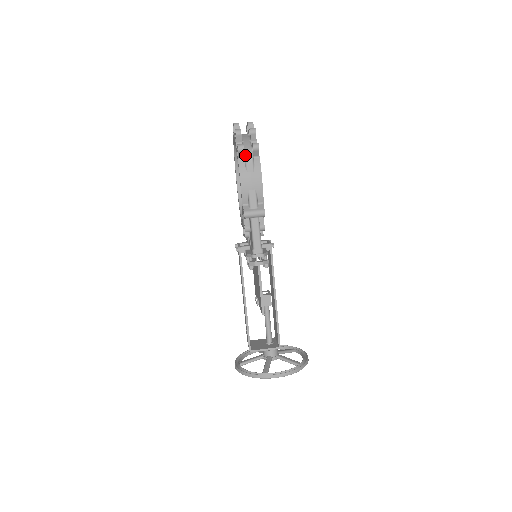
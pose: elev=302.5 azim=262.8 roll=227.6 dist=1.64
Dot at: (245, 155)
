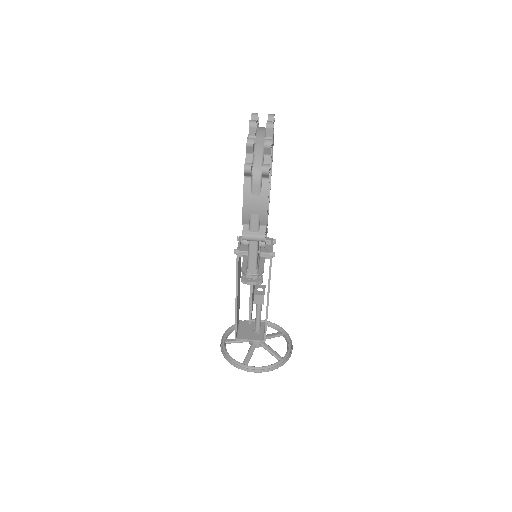
Dot at: (252, 176)
